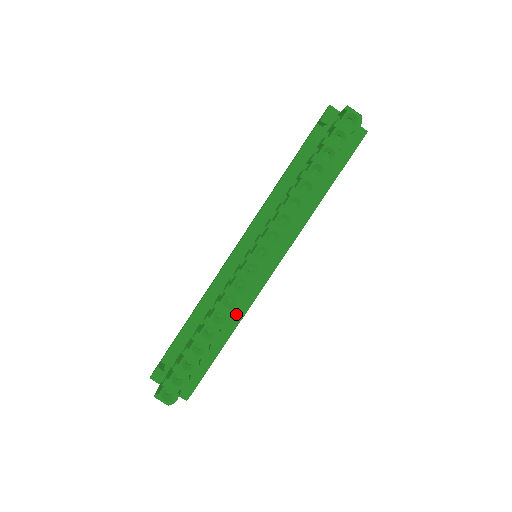
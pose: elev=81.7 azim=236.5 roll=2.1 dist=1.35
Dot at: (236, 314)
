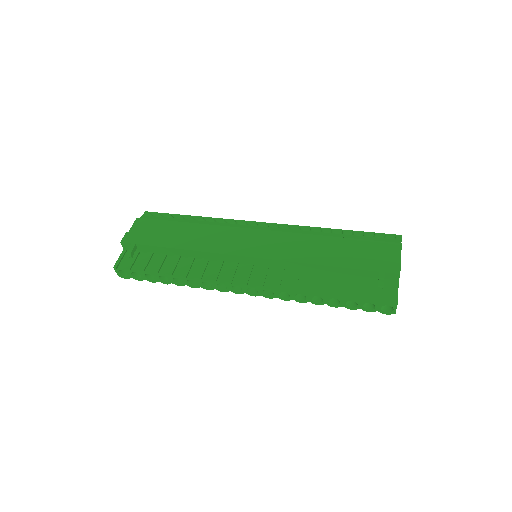
Dot at: occluded
